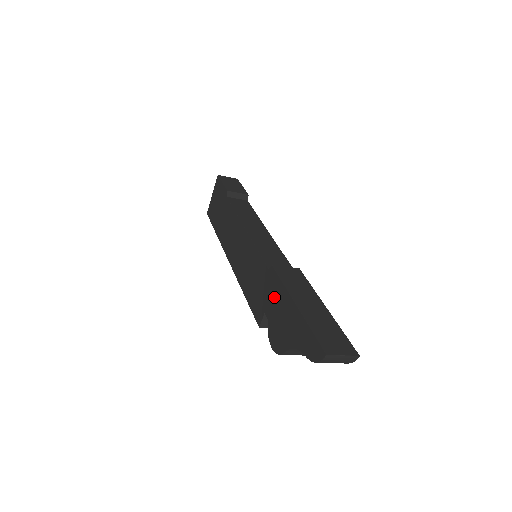
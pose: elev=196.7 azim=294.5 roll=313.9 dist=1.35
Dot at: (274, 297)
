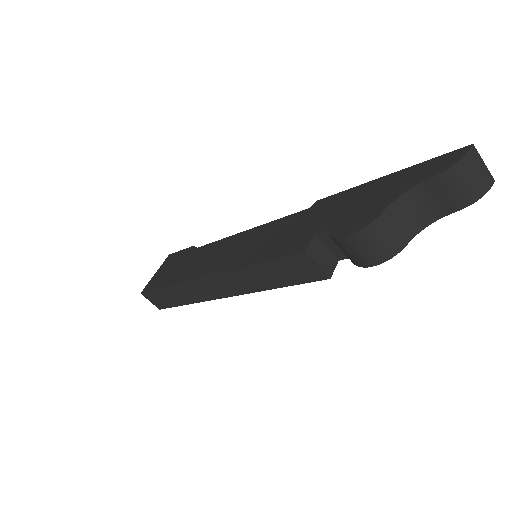
Dot at: (332, 208)
